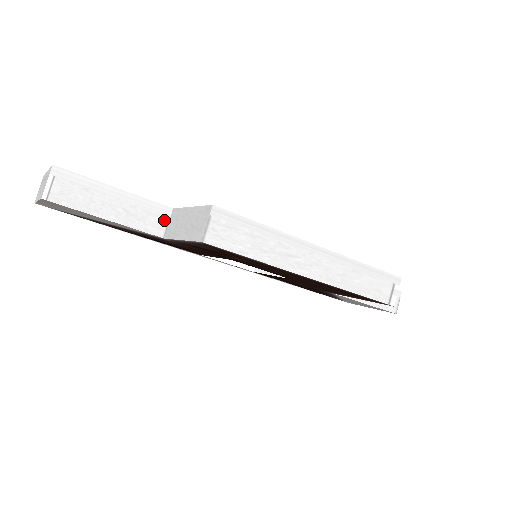
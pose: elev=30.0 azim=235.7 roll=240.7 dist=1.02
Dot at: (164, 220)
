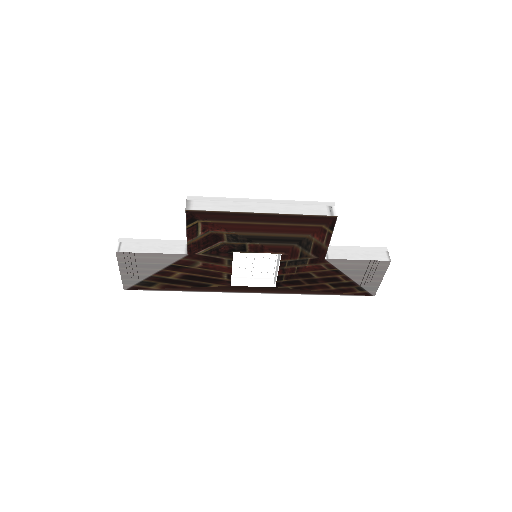
Dot at: (185, 247)
